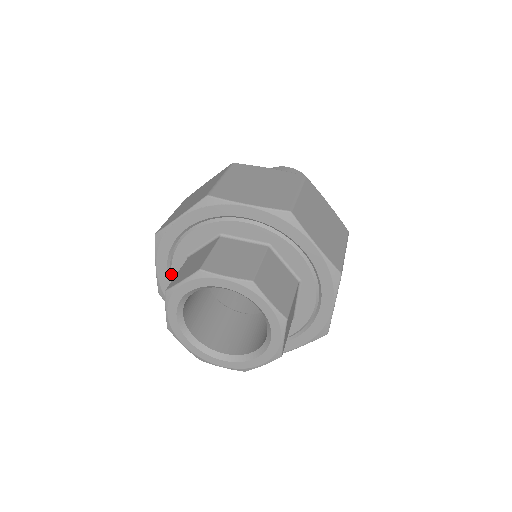
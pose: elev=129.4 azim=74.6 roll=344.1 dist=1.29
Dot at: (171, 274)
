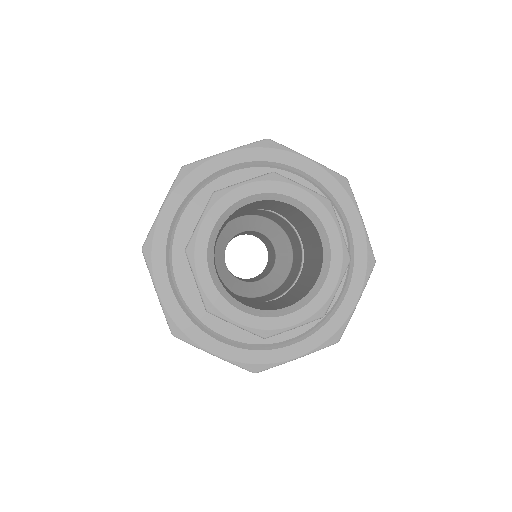
Dot at: (178, 291)
